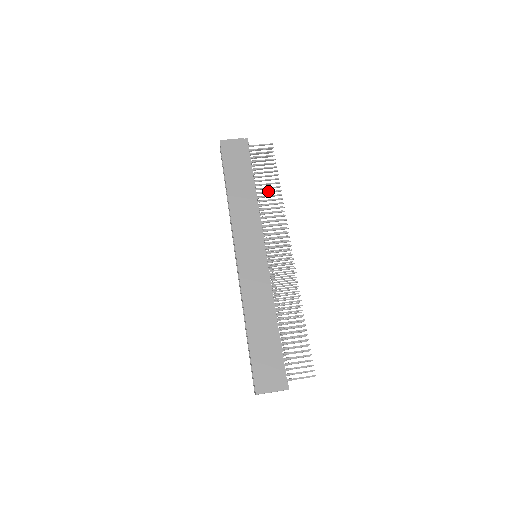
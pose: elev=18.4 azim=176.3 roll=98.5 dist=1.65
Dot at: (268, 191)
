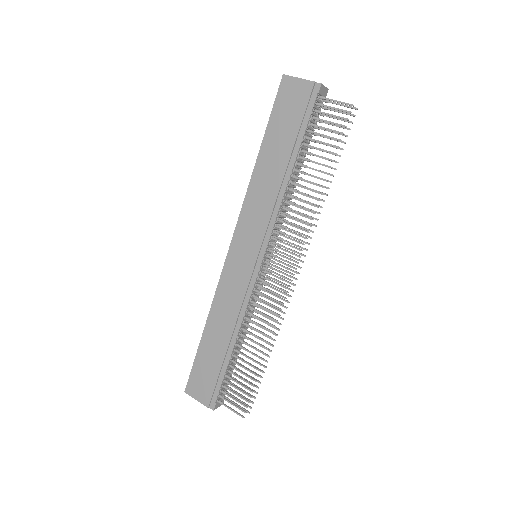
Dot at: occluded
